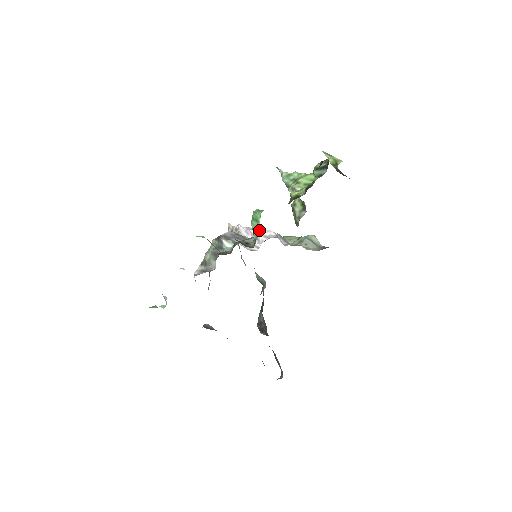
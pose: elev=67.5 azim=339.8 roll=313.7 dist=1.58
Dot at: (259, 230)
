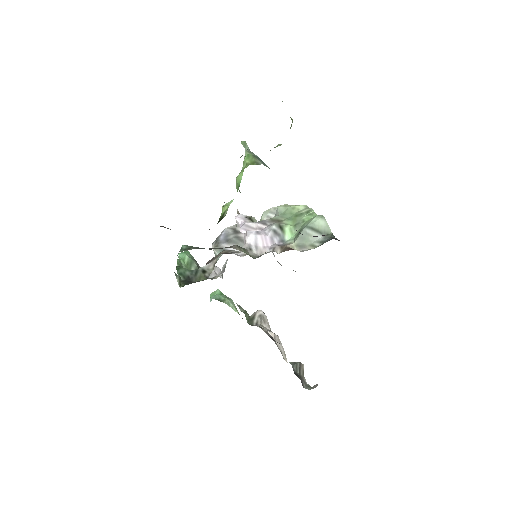
Dot at: occluded
